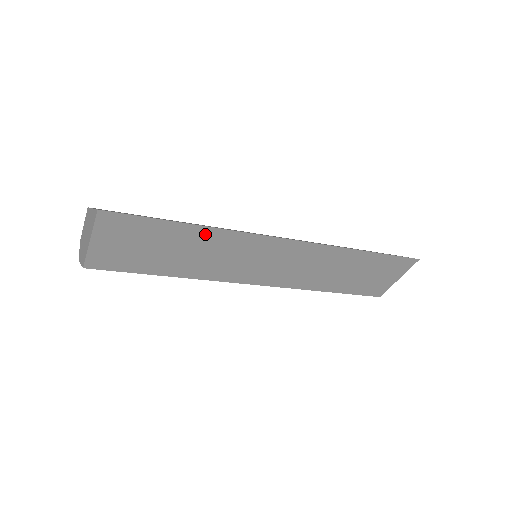
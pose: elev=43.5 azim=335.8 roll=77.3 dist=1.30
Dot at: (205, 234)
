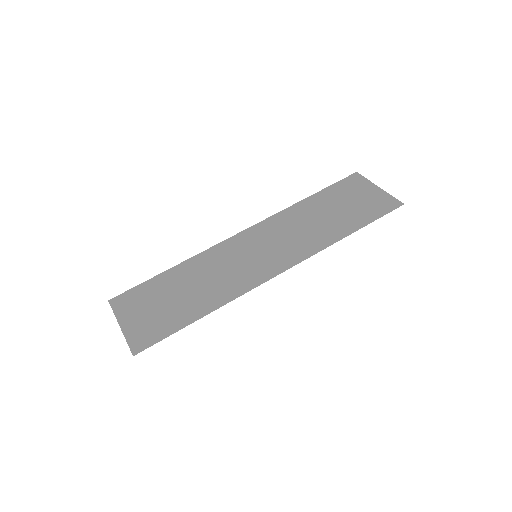
Dot at: occluded
